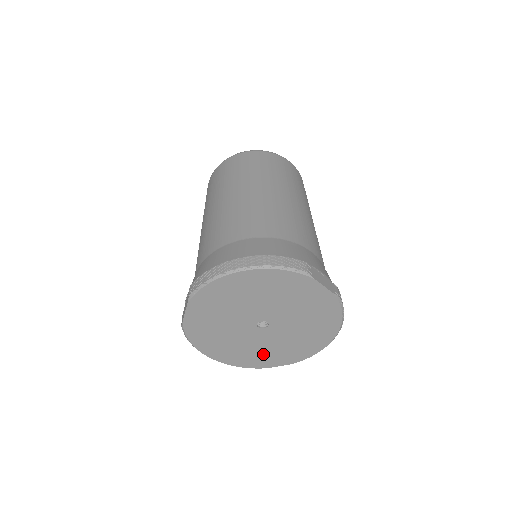
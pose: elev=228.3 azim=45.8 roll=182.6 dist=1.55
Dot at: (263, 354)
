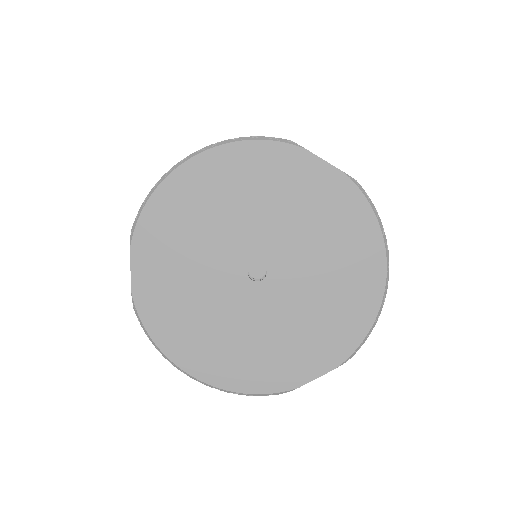
Dot at: (280, 349)
